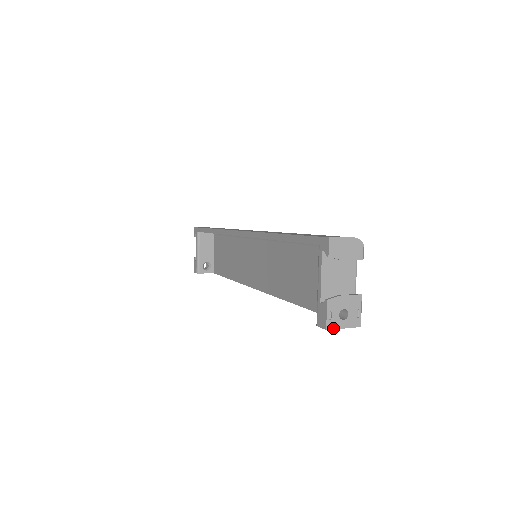
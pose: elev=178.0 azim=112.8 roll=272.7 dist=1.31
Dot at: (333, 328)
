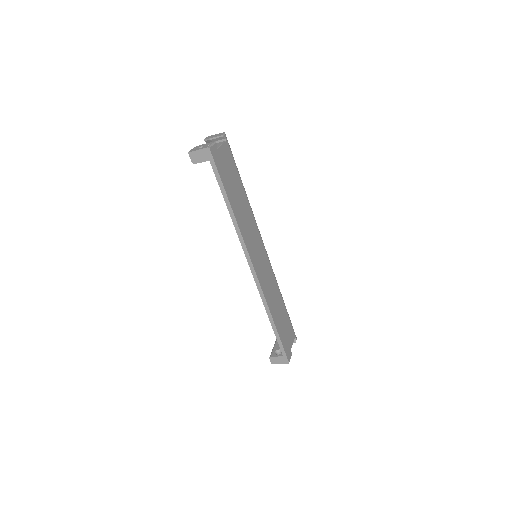
Dot at: (192, 151)
